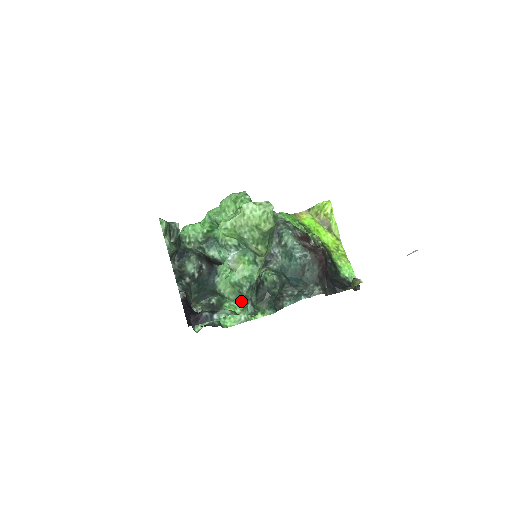
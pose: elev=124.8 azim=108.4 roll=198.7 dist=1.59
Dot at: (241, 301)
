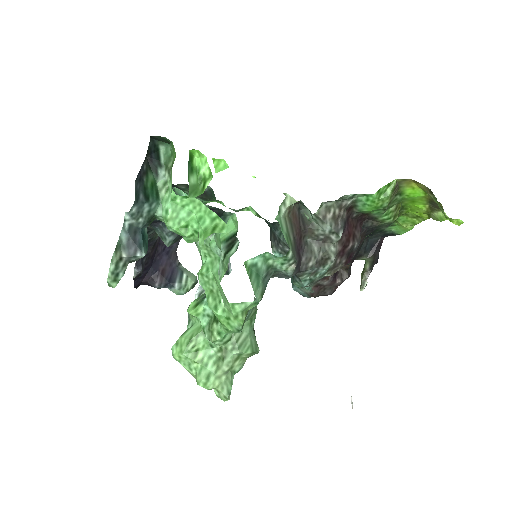
Dot at: occluded
